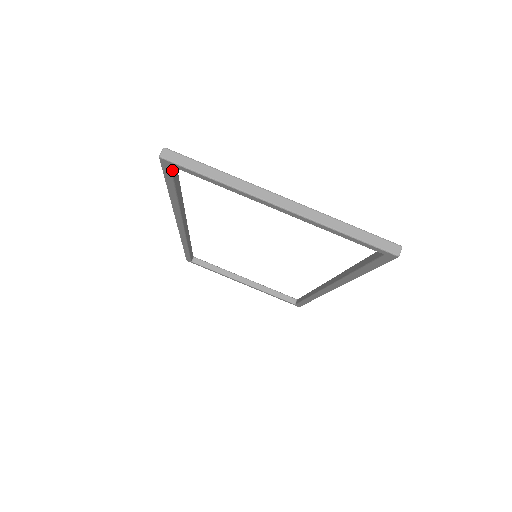
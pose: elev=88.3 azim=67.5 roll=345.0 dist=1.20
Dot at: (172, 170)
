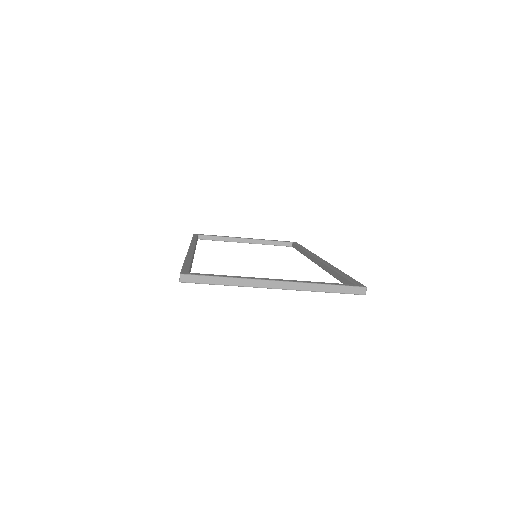
Dot at: occluded
